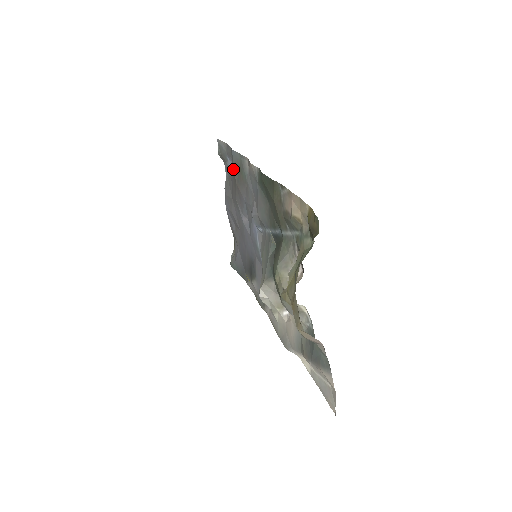
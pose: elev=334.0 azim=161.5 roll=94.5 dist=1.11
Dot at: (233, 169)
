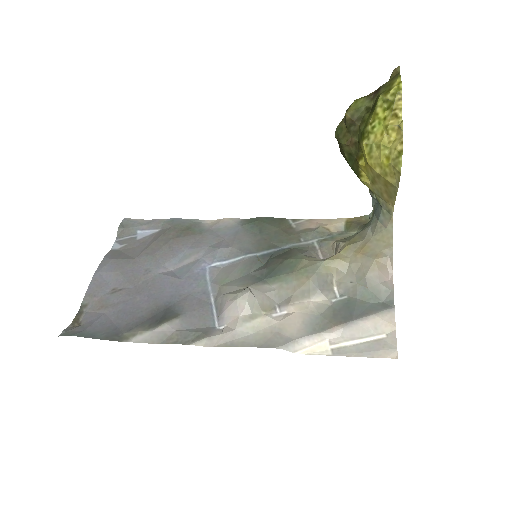
Dot at: (171, 229)
